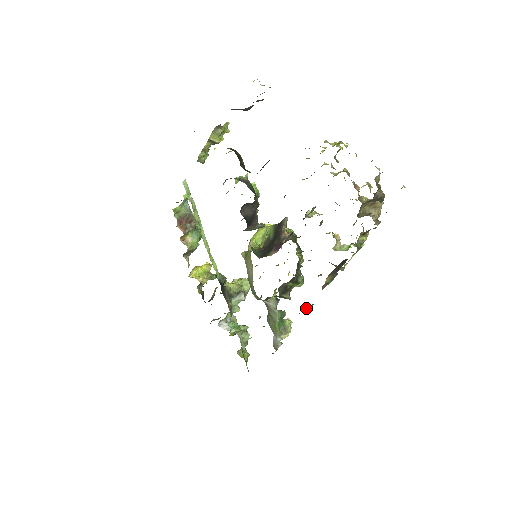
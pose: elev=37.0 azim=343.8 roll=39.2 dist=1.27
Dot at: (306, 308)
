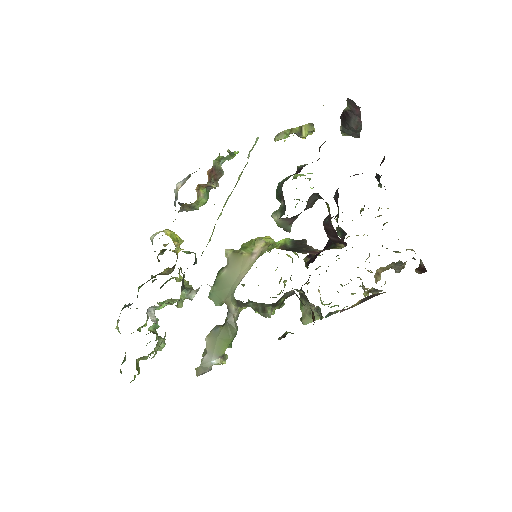
Dot at: occluded
